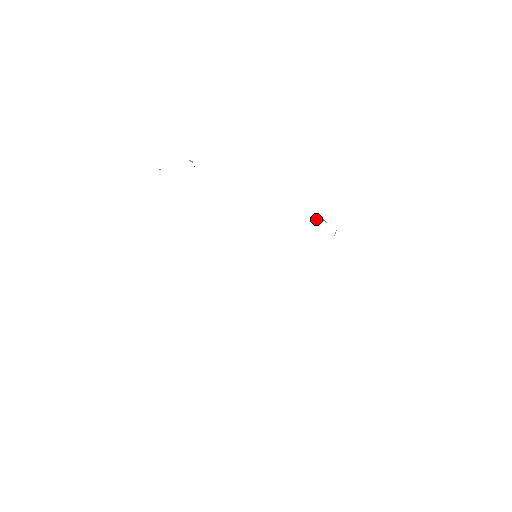
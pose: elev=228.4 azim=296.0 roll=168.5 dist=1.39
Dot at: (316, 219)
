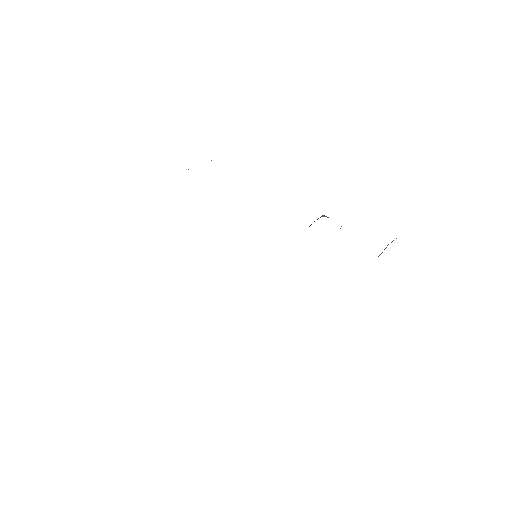
Dot at: (323, 216)
